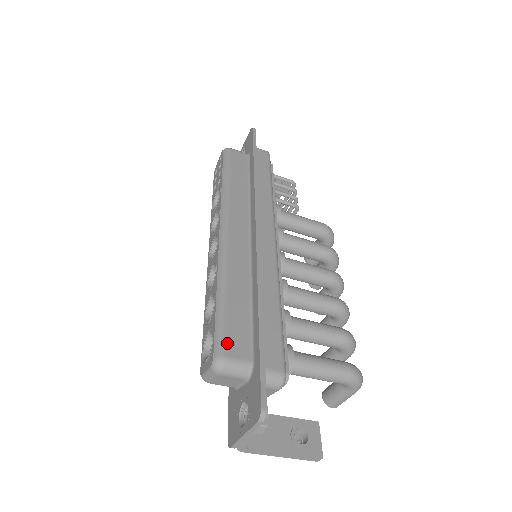
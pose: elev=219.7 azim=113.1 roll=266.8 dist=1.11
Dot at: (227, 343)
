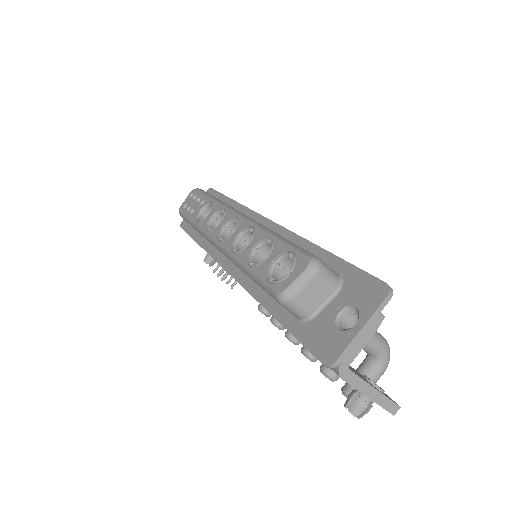
Dot at: (312, 254)
